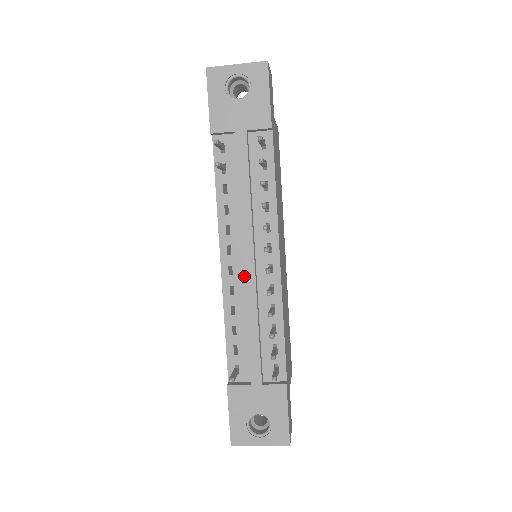
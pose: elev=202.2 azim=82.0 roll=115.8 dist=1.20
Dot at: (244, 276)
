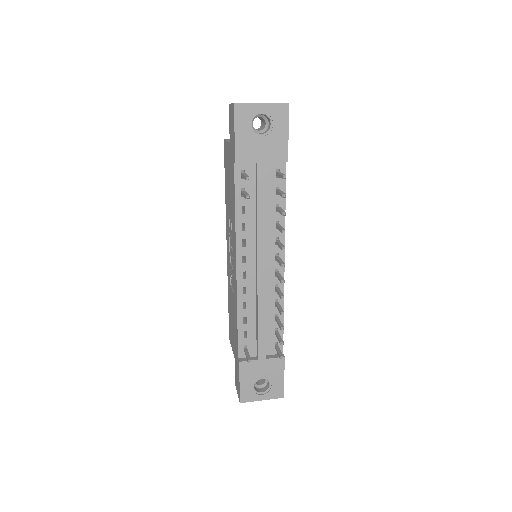
Dot at: (257, 281)
